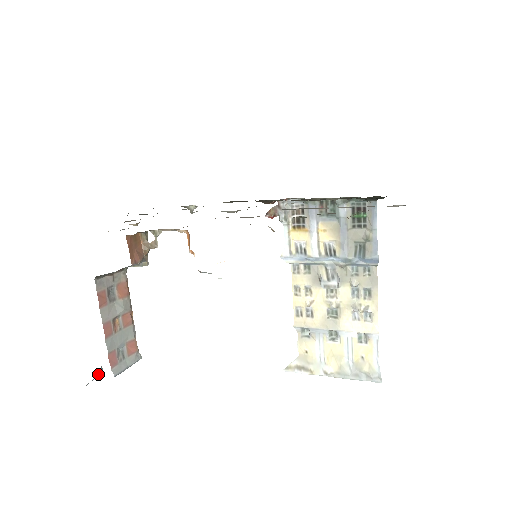
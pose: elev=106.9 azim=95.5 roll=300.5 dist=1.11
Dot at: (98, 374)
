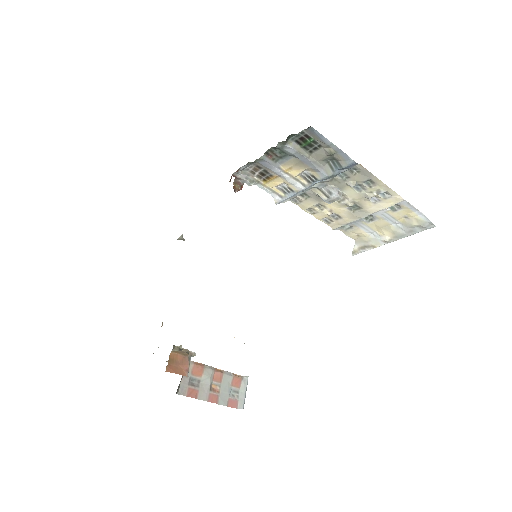
Dot at: occluded
